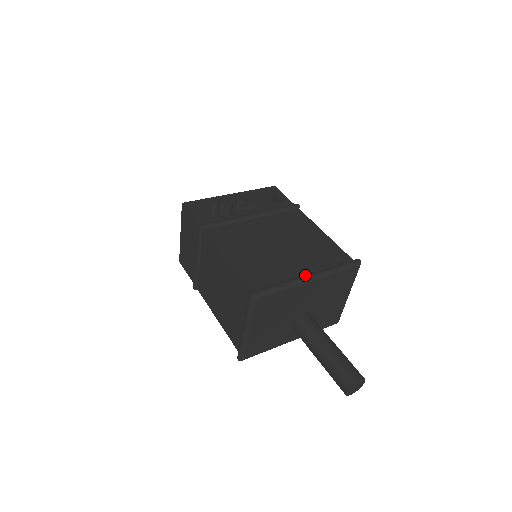
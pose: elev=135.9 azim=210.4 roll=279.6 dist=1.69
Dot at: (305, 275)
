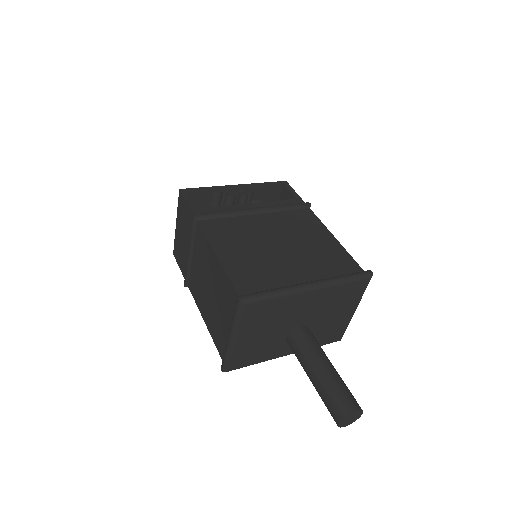
Dot at: (305, 283)
